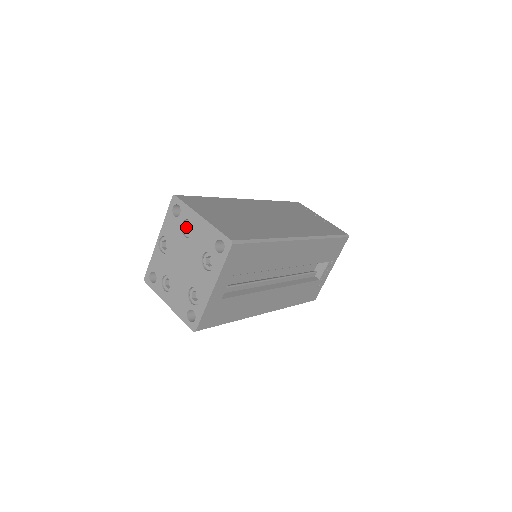
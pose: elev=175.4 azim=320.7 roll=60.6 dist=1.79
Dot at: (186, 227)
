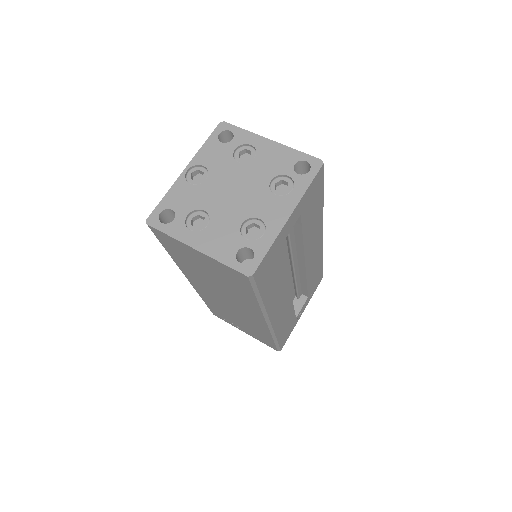
Dot at: (239, 155)
